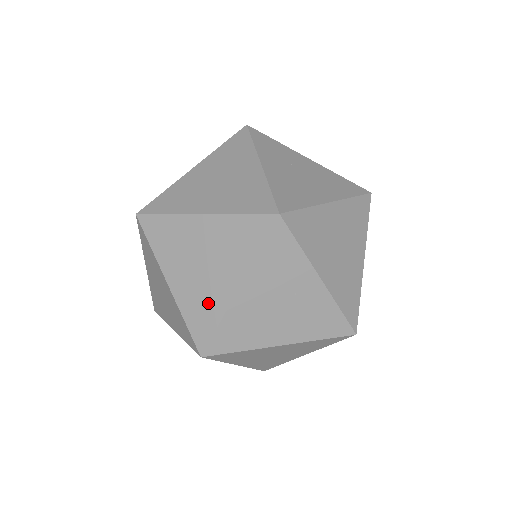
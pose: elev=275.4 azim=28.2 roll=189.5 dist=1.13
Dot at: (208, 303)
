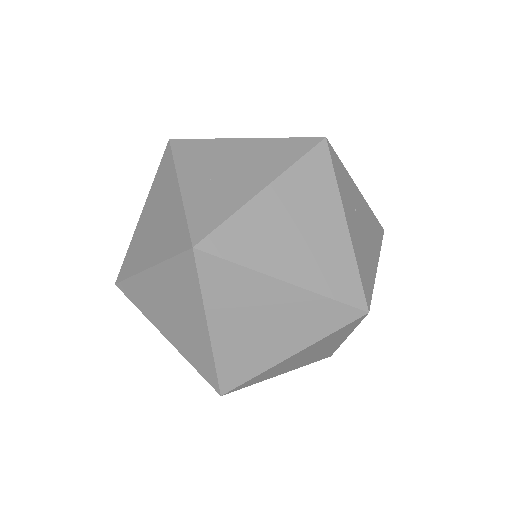
Dot at: (252, 358)
